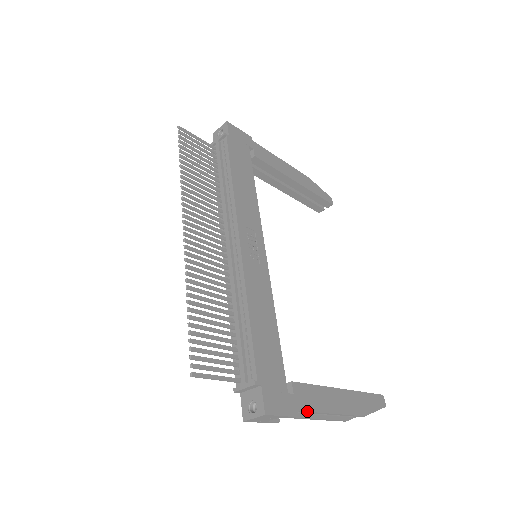
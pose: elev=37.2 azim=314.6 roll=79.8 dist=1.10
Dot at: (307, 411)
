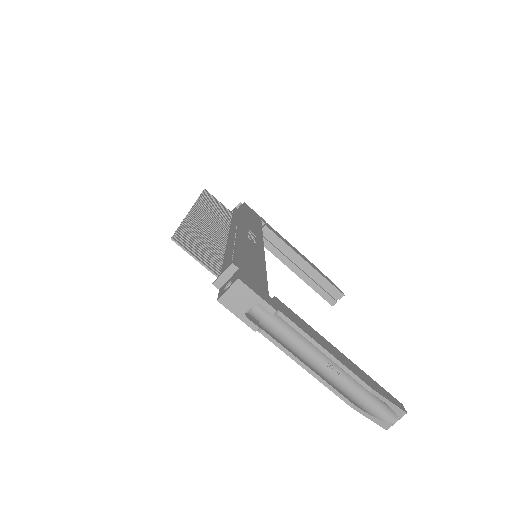
Dot at: (290, 319)
